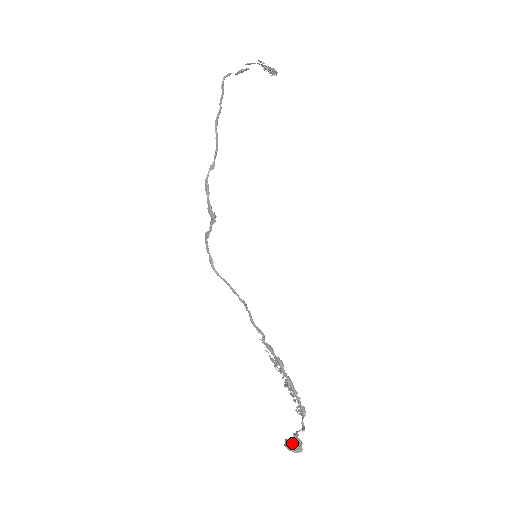
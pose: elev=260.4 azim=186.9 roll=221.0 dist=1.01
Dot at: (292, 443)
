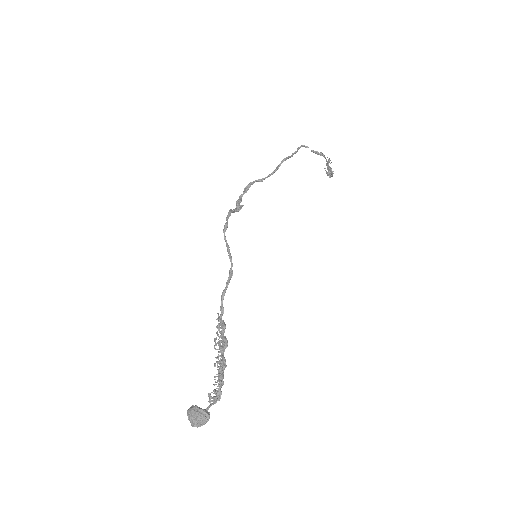
Dot at: occluded
